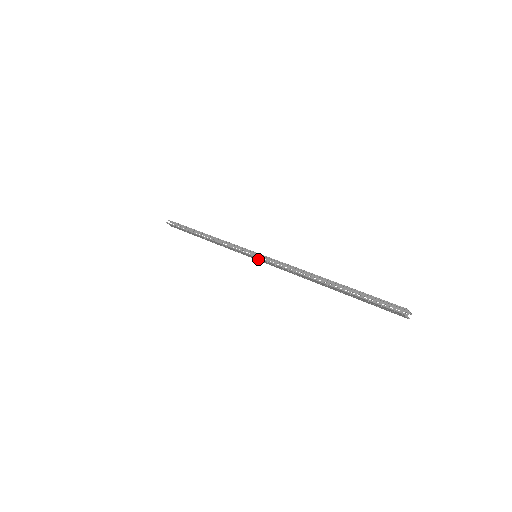
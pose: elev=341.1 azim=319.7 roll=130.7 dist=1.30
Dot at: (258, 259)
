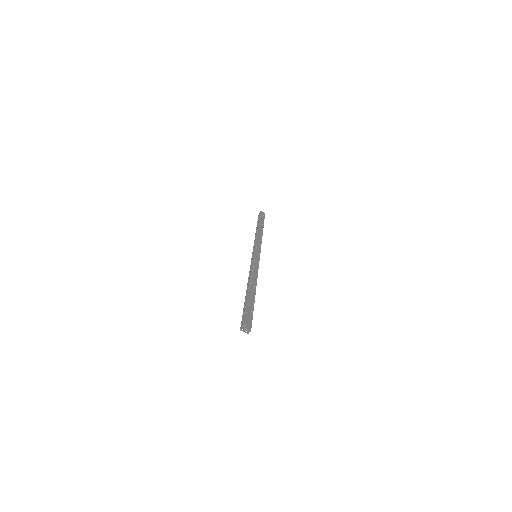
Dot at: occluded
